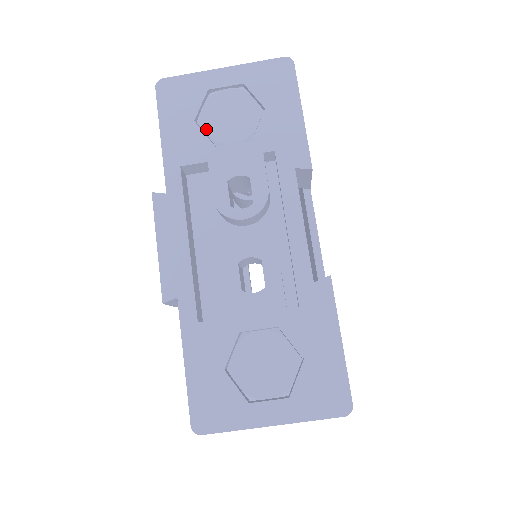
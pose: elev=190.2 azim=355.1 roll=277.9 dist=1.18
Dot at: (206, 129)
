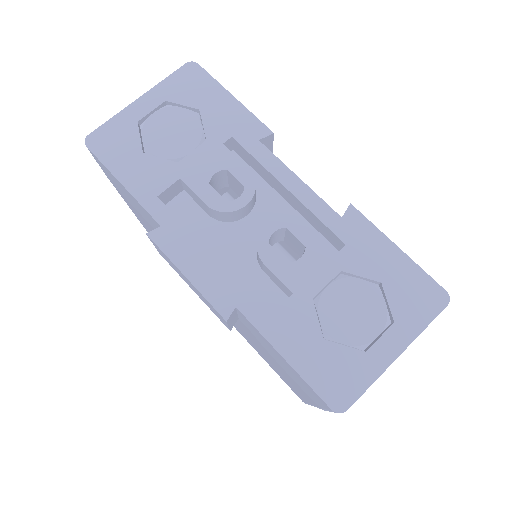
Dot at: (158, 154)
